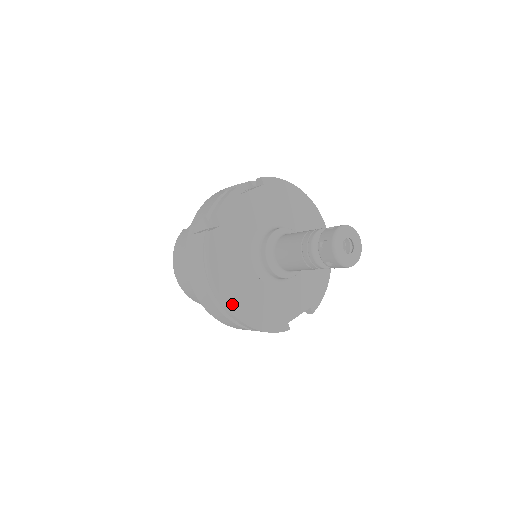
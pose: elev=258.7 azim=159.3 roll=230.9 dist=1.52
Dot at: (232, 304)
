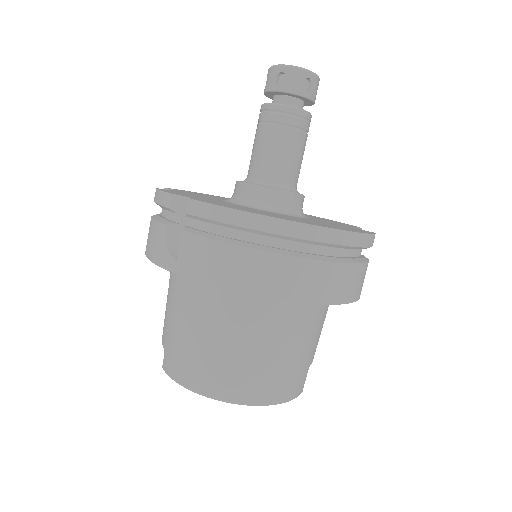
Dot at: occluded
